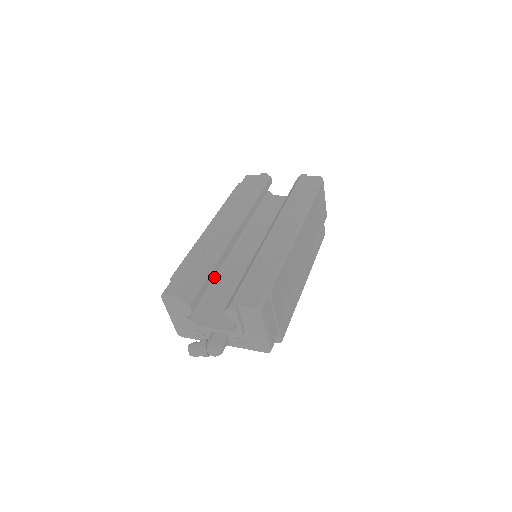
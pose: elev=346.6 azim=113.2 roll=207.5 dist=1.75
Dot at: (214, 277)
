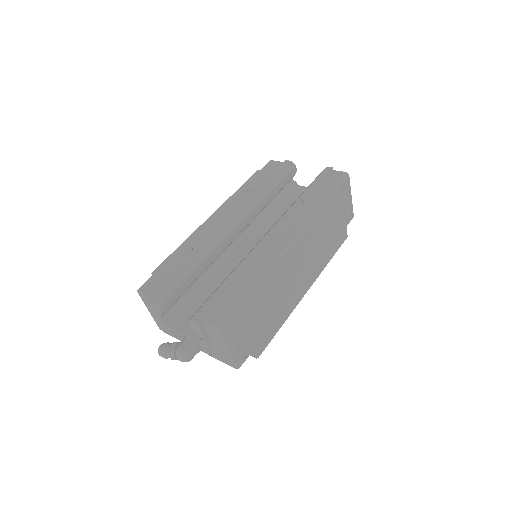
Dot at: (203, 275)
